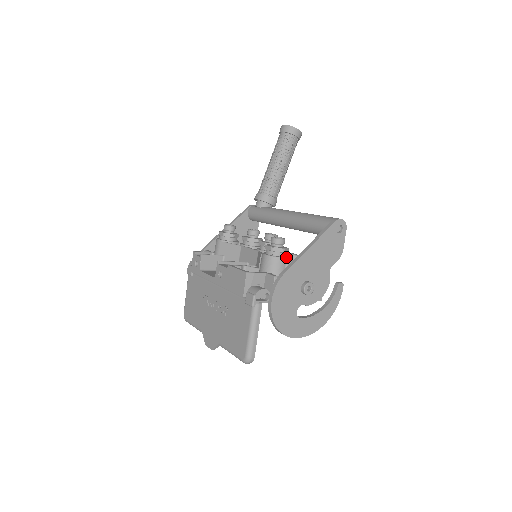
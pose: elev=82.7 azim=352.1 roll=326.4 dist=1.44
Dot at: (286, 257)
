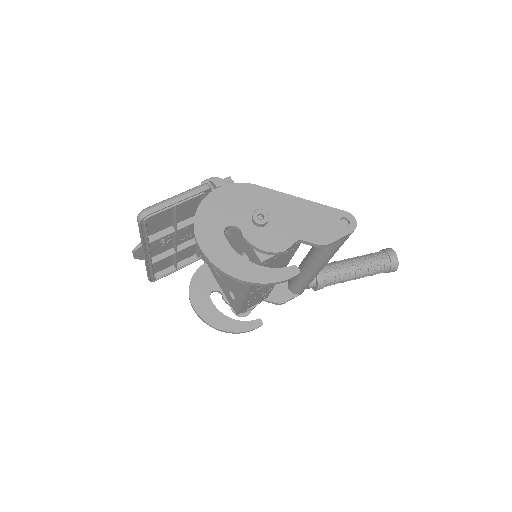
Dot at: occluded
